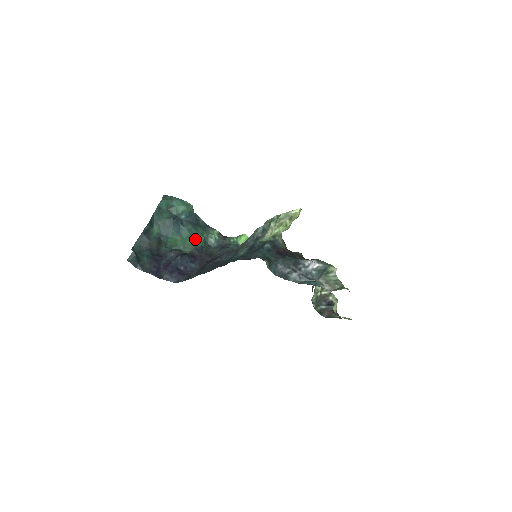
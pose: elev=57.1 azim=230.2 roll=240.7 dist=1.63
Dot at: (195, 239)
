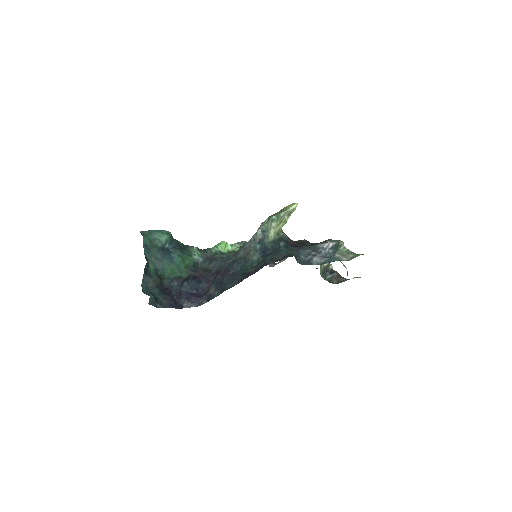
Dot at: (186, 262)
